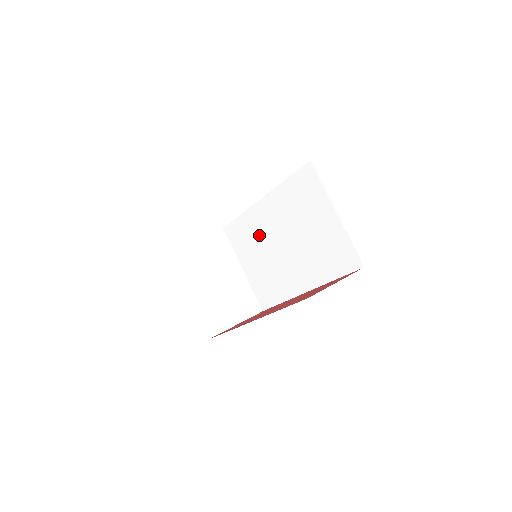
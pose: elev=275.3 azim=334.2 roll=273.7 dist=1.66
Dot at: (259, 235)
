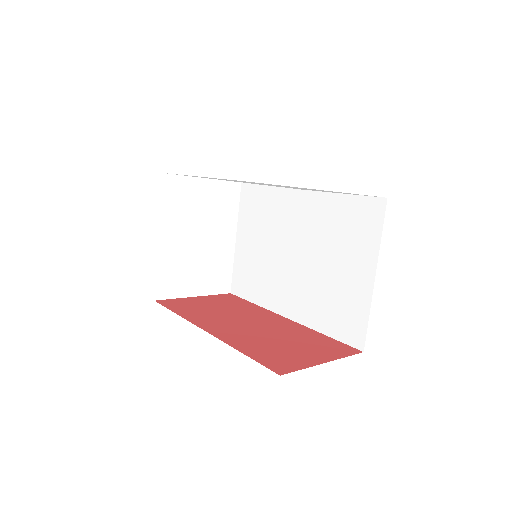
Dot at: (275, 222)
